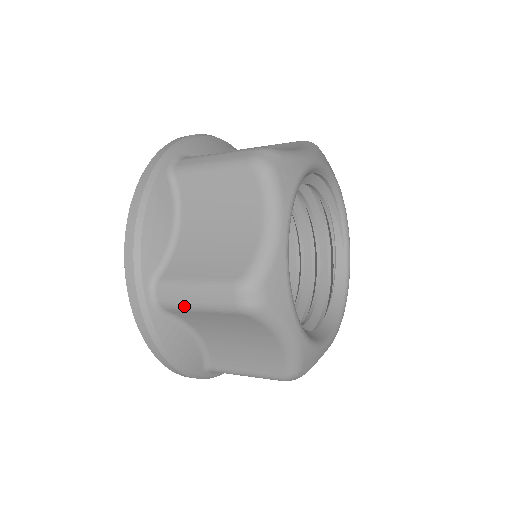
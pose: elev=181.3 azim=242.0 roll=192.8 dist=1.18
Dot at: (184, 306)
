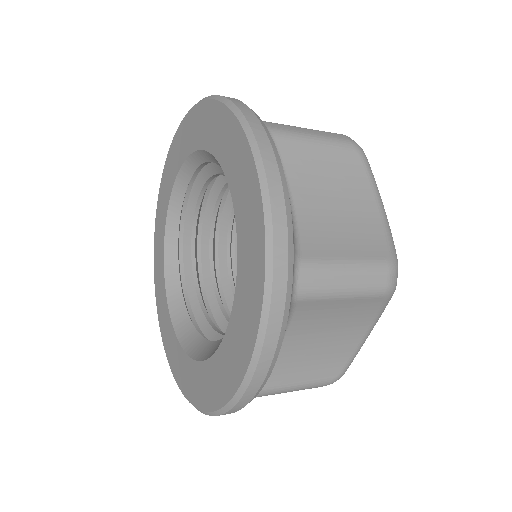
Dot at: (329, 292)
